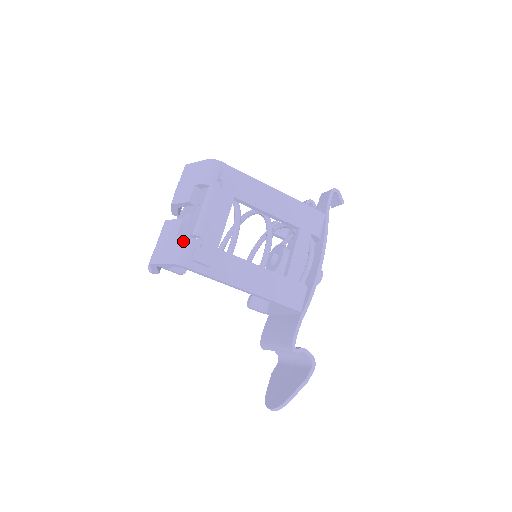
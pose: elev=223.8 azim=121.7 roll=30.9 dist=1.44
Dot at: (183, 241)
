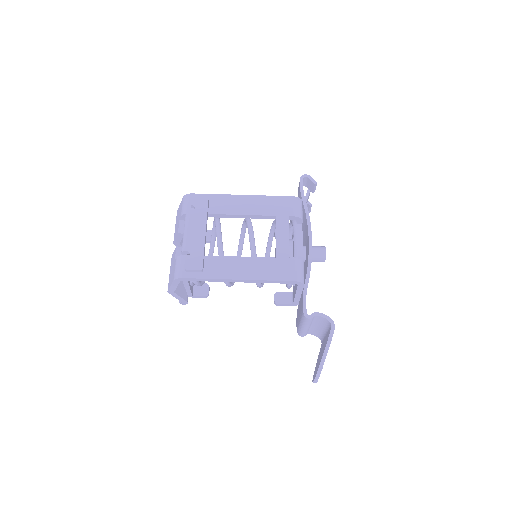
Dot at: (177, 261)
